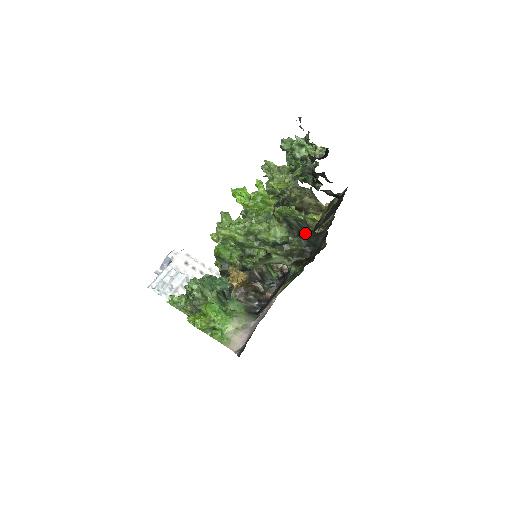
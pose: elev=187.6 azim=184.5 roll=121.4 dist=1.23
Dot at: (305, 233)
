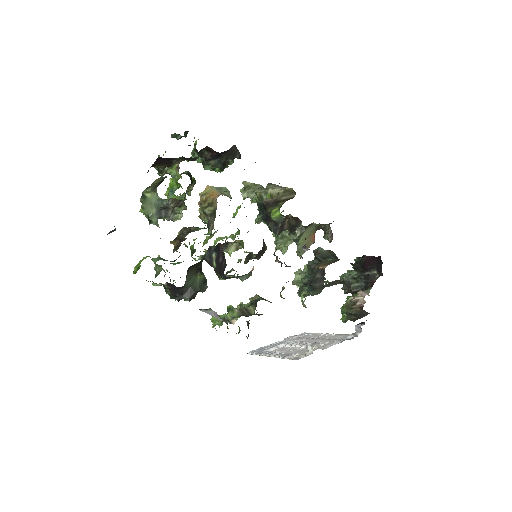
Dot at: occluded
